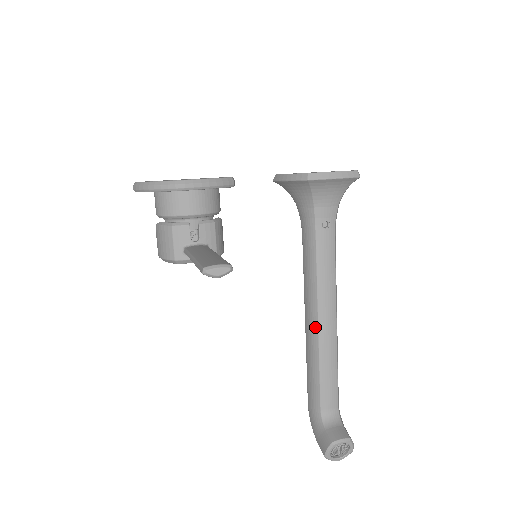
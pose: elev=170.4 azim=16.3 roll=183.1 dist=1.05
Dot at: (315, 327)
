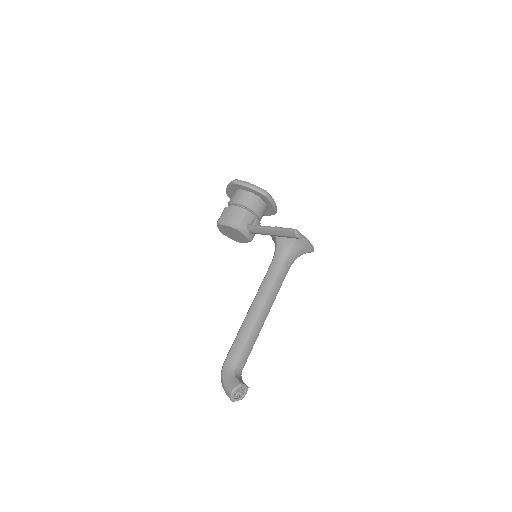
Dot at: (257, 314)
